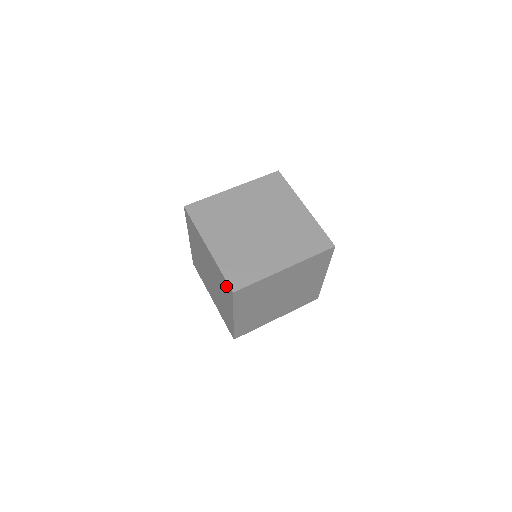
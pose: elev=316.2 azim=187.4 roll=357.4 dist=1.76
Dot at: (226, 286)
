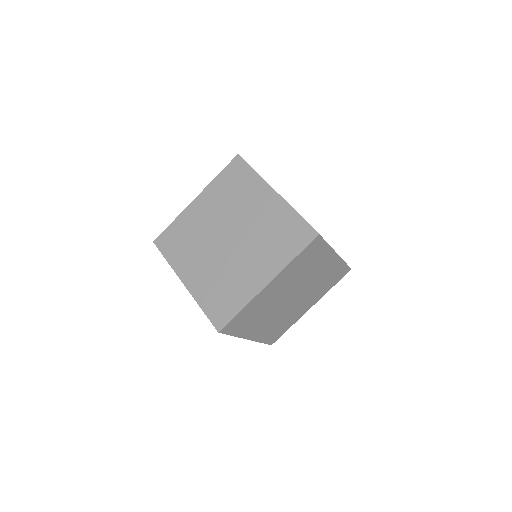
Dot at: occluded
